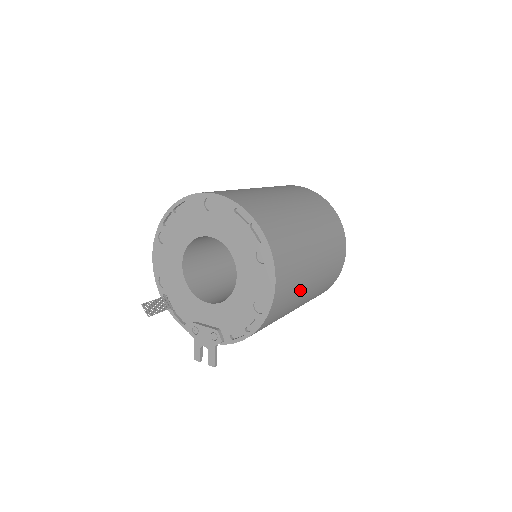
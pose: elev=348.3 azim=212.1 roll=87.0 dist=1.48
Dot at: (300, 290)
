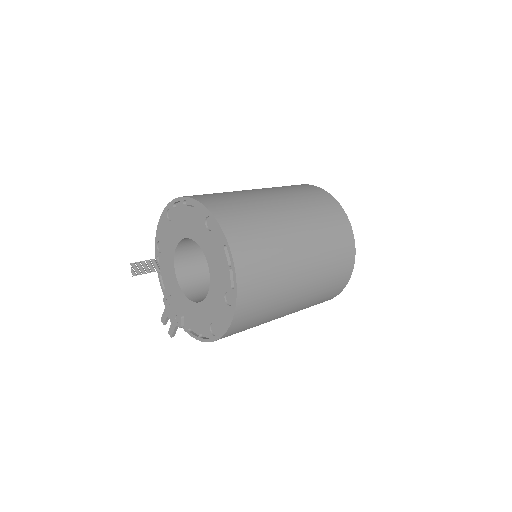
Dot at: (266, 321)
